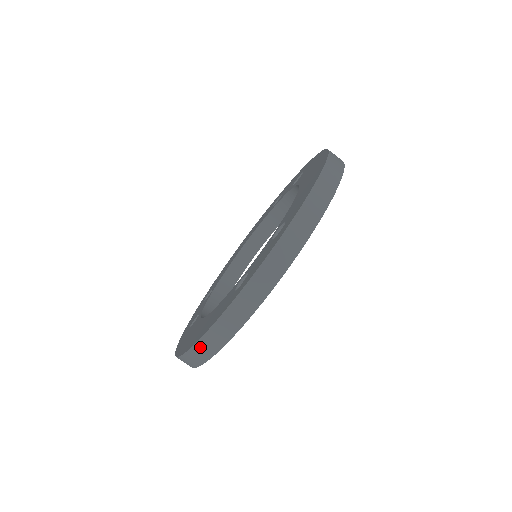
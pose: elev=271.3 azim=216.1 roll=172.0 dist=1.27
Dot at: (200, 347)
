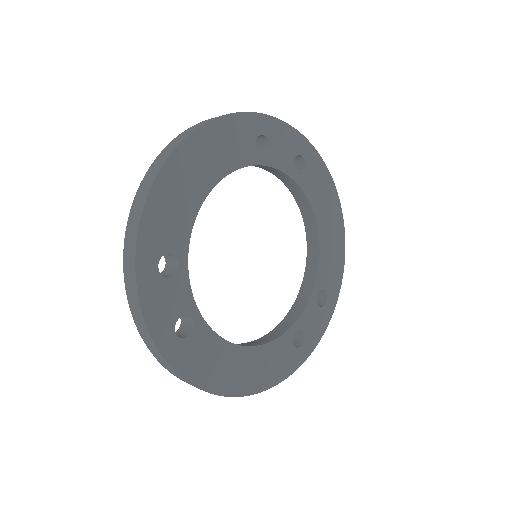
Dot at: occluded
